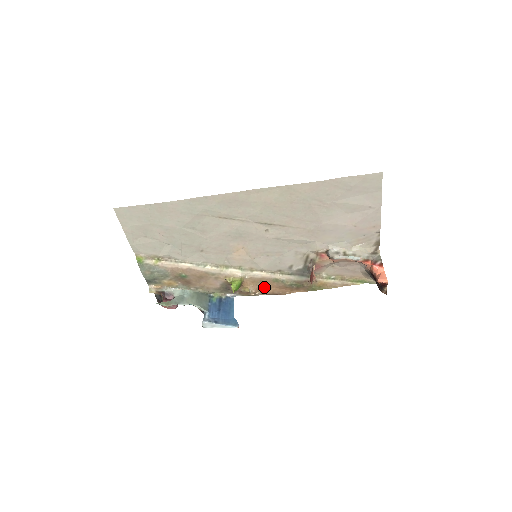
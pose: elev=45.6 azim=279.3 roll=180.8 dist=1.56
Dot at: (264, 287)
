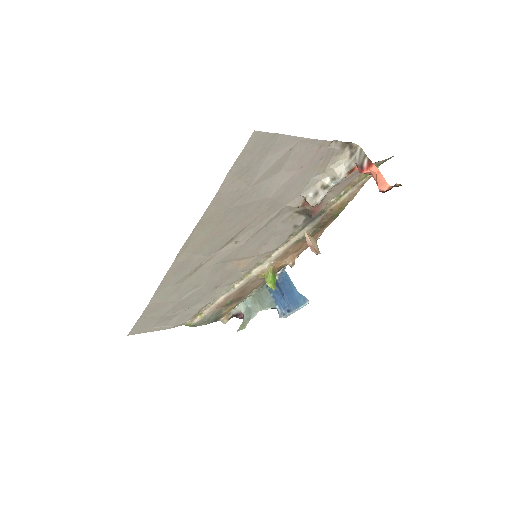
Dot at: (295, 251)
